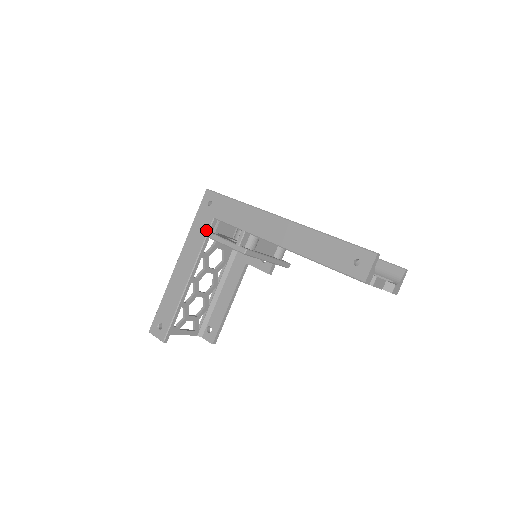
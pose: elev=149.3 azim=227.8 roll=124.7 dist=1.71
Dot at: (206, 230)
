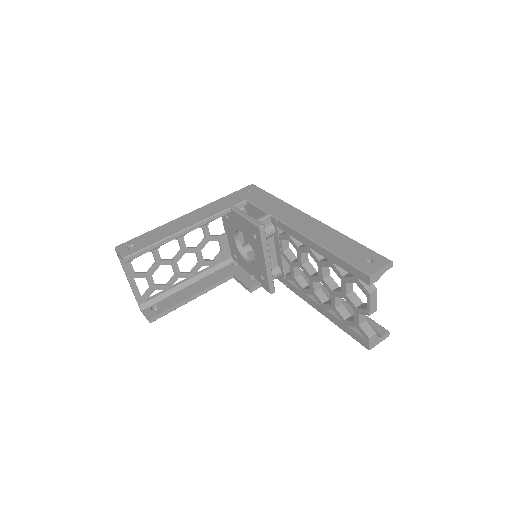
Dot at: (233, 204)
